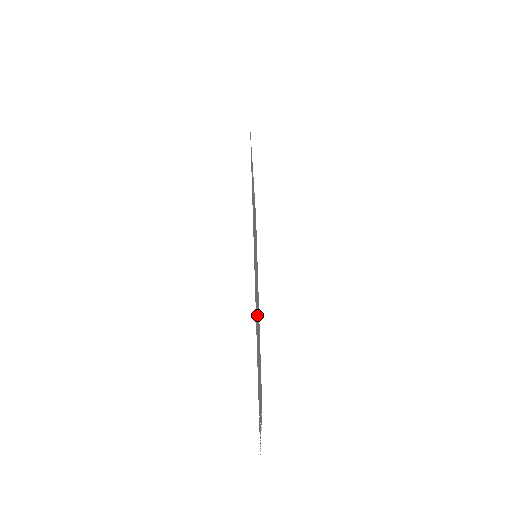
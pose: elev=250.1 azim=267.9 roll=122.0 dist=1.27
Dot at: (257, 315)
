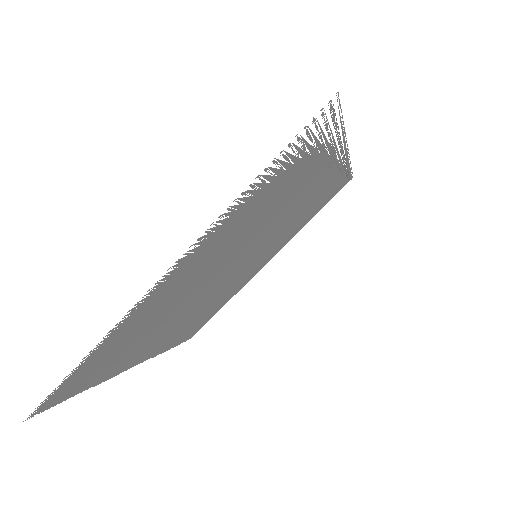
Dot at: (265, 226)
